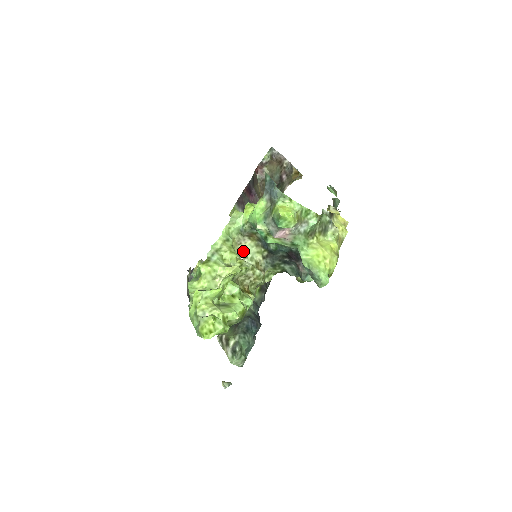
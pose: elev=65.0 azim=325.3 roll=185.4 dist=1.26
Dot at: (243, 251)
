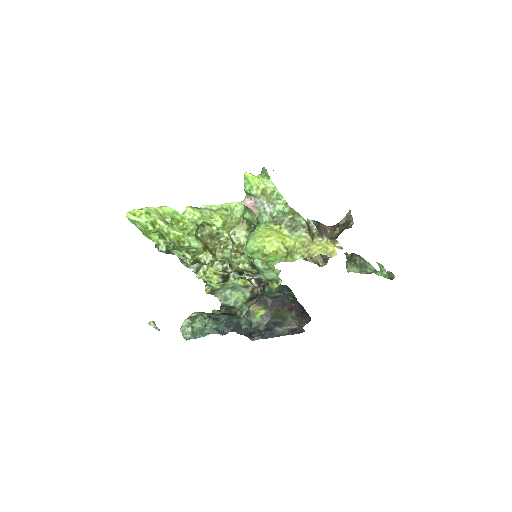
Dot at: (235, 228)
